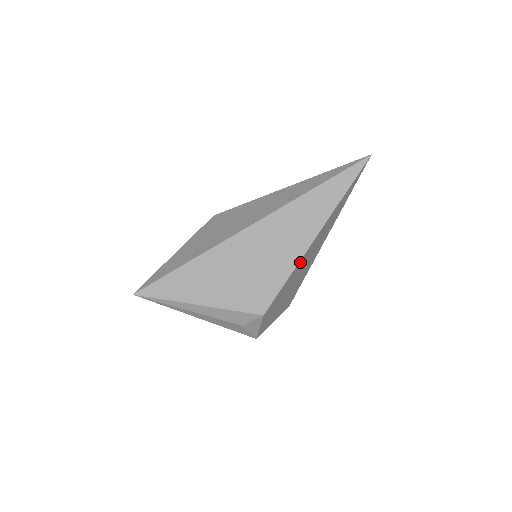
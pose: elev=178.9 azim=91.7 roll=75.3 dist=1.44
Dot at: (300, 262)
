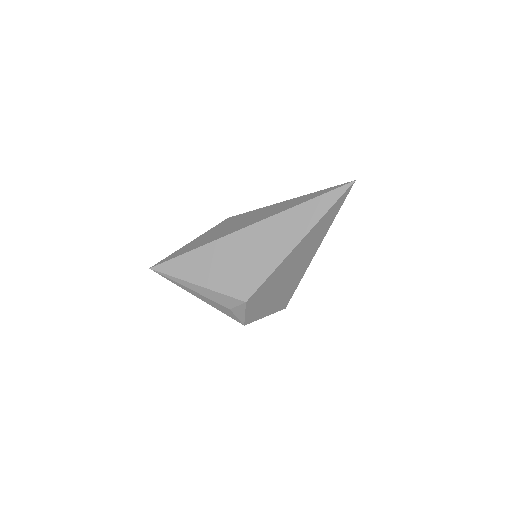
Dot at: (284, 263)
